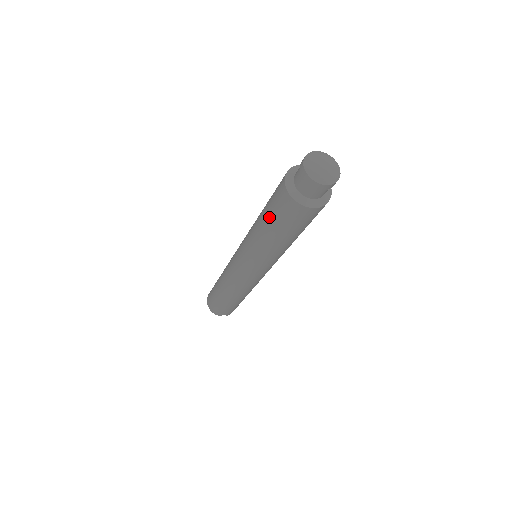
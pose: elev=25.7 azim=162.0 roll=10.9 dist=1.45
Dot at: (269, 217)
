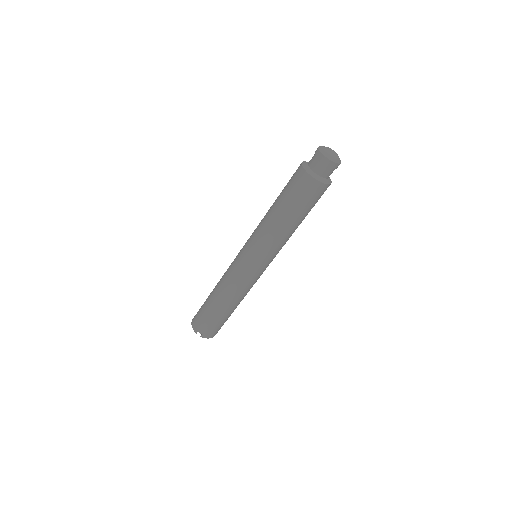
Dot at: (282, 192)
